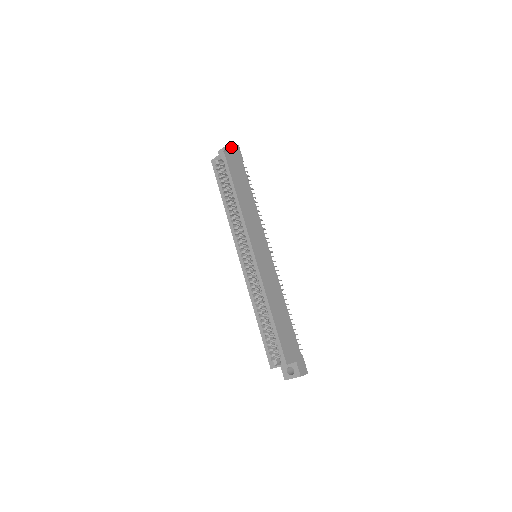
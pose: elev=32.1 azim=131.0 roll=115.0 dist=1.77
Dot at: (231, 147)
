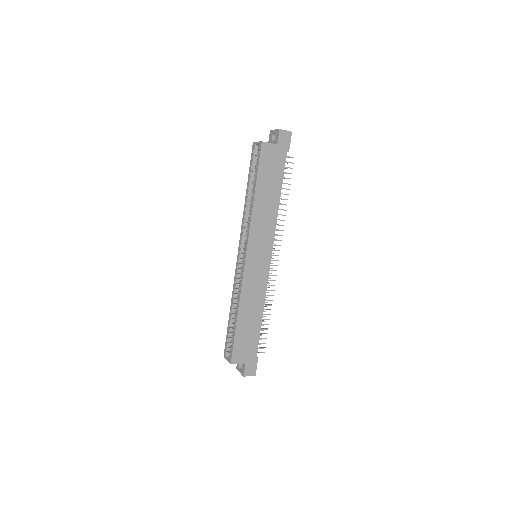
Dot at: (278, 134)
